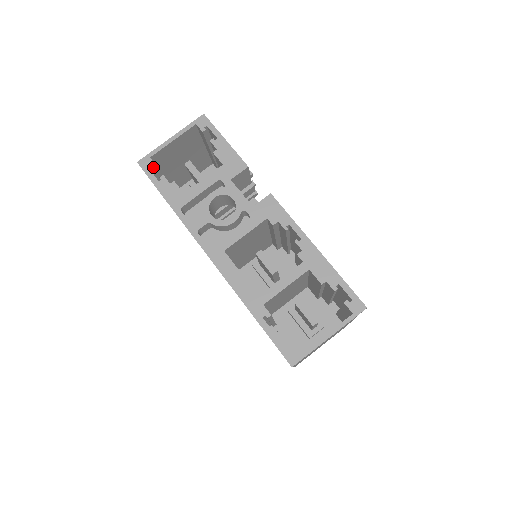
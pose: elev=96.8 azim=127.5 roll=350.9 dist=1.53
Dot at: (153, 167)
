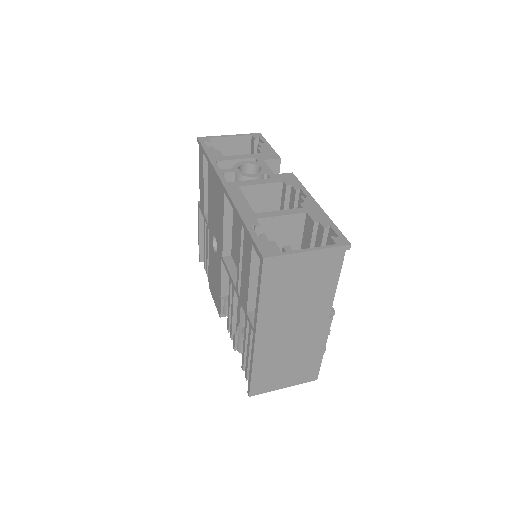
Dot at: (208, 141)
